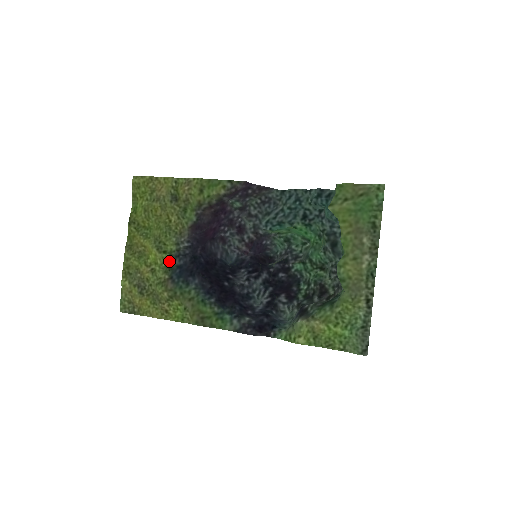
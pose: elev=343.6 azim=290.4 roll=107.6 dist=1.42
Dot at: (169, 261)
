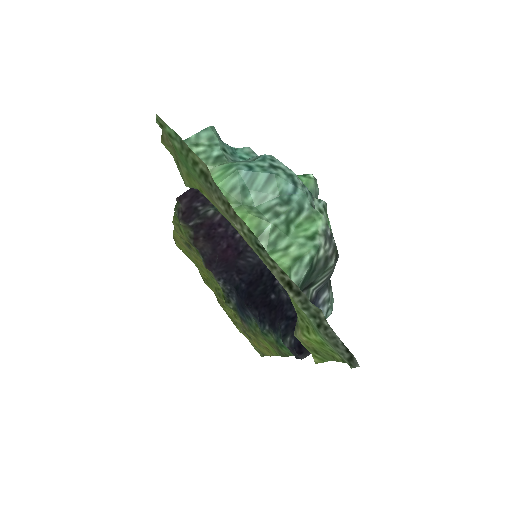
Dot at: (228, 305)
